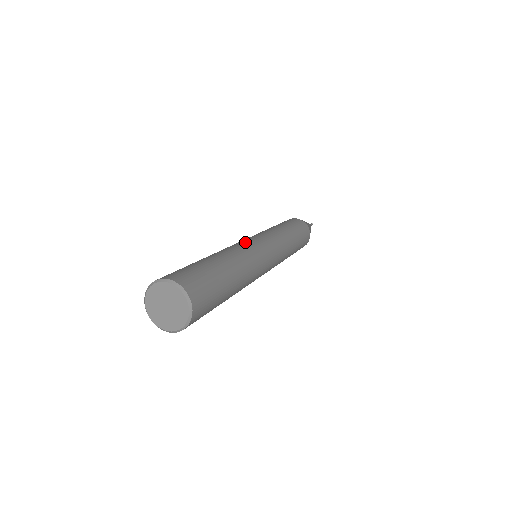
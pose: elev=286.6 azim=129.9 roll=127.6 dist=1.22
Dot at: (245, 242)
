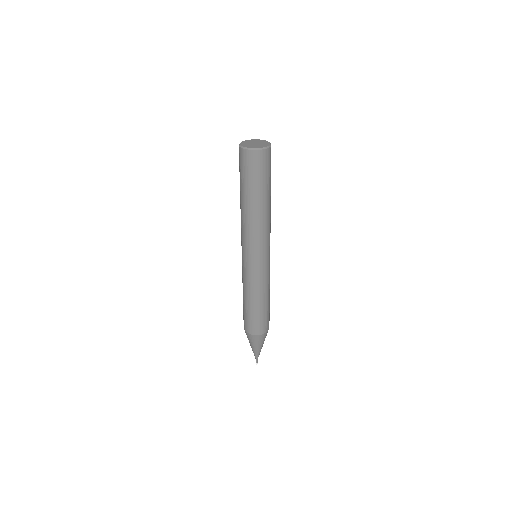
Dot at: occluded
